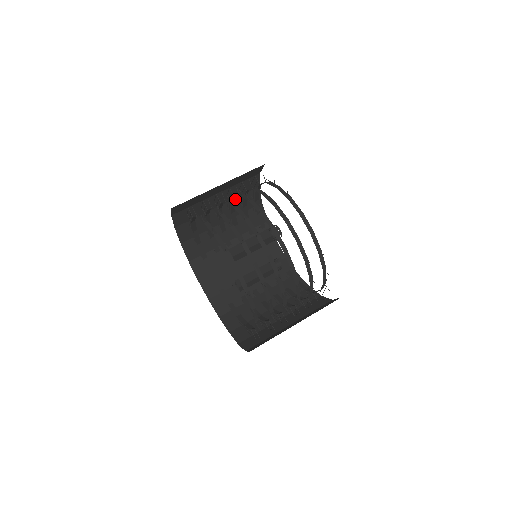
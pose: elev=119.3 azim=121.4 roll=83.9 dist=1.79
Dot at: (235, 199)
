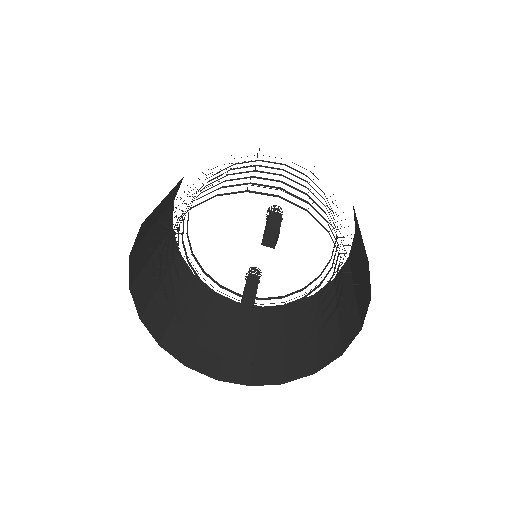
Dot at: (162, 215)
